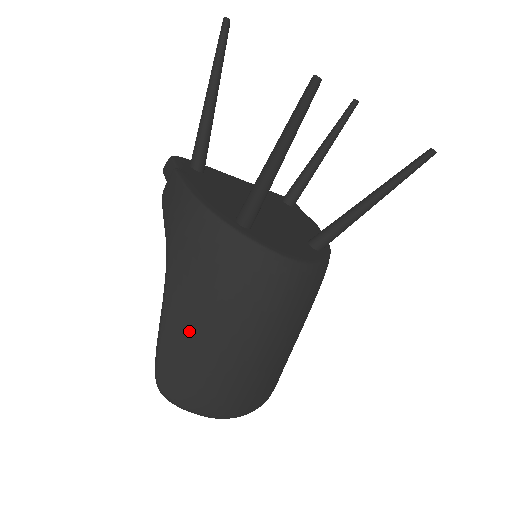
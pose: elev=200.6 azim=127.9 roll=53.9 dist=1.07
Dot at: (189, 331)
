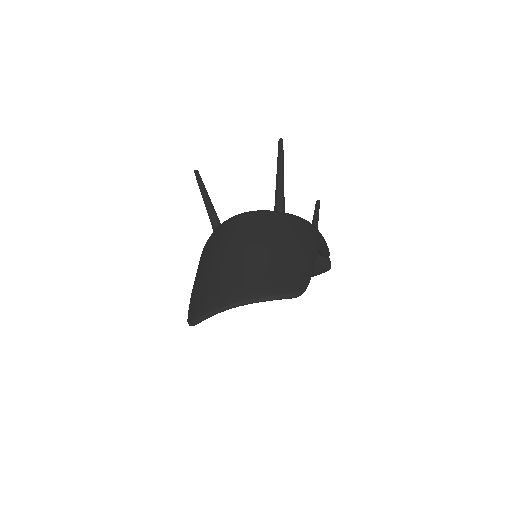
Dot at: (197, 283)
